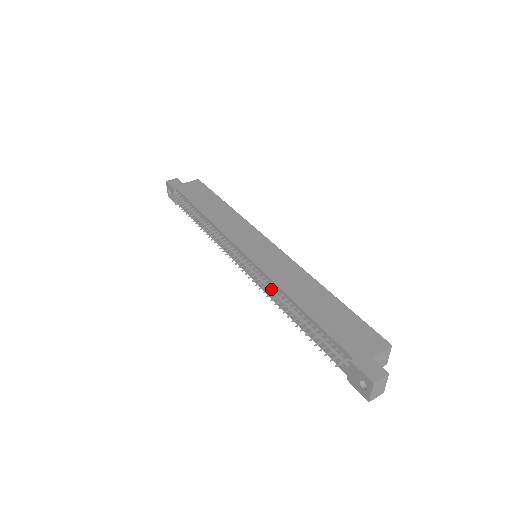
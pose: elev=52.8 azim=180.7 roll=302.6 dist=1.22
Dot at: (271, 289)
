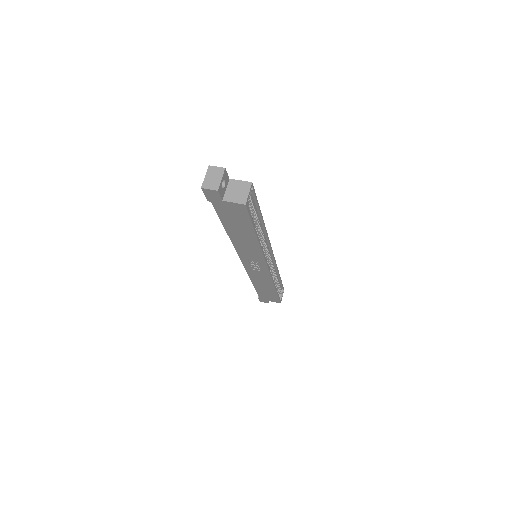
Dot at: occluded
